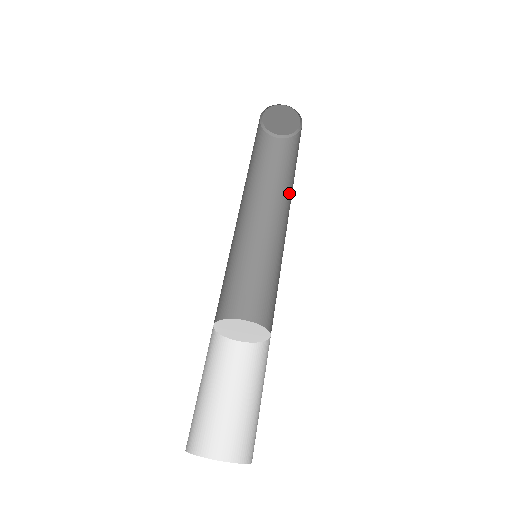
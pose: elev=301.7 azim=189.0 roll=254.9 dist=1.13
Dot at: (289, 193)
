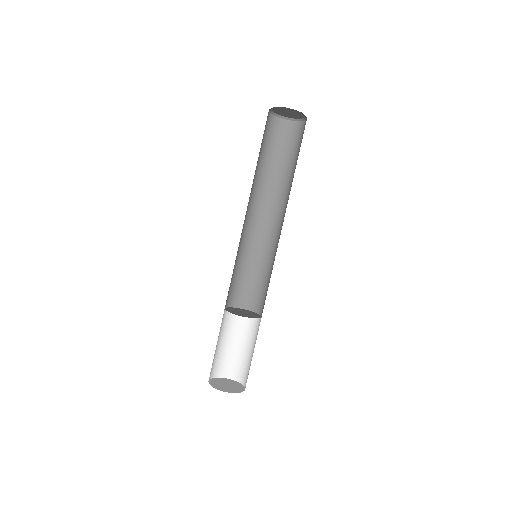
Dot at: occluded
